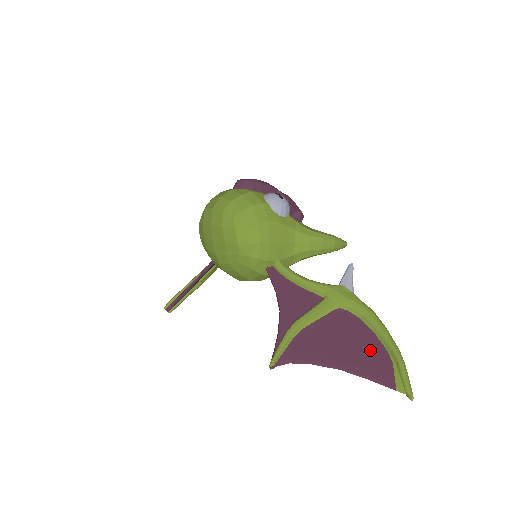
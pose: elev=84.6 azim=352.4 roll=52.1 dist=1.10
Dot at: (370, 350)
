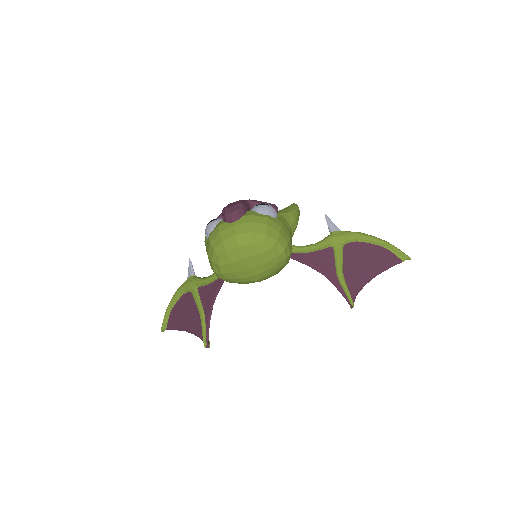
Dot at: (377, 253)
